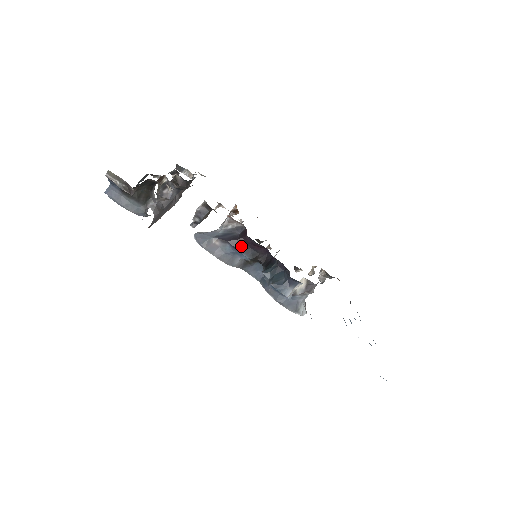
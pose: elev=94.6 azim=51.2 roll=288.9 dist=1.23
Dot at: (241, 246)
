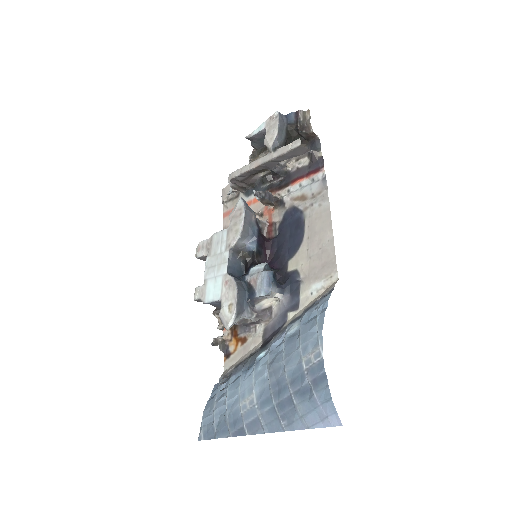
Dot at: (261, 239)
